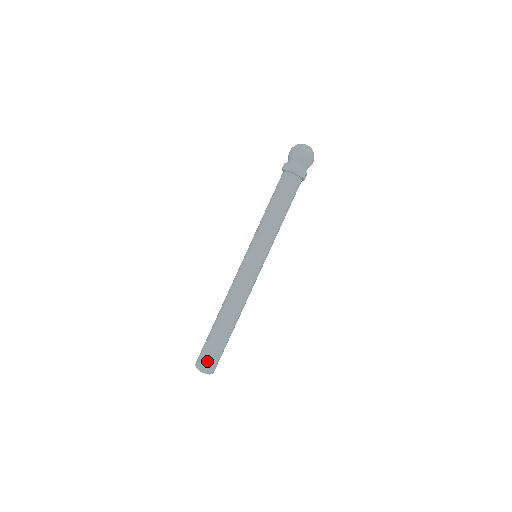
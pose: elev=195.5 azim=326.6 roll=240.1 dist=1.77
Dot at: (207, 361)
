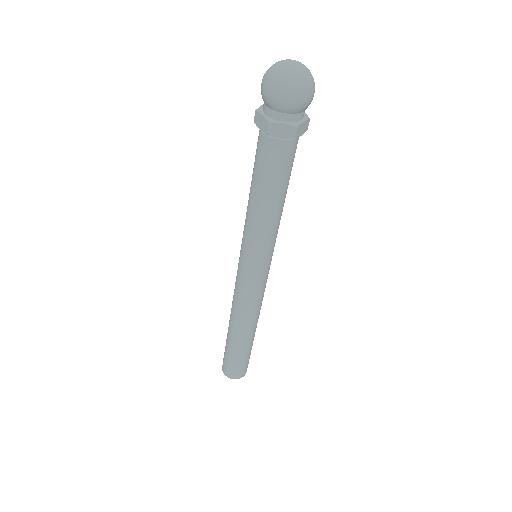
Dot at: (242, 371)
